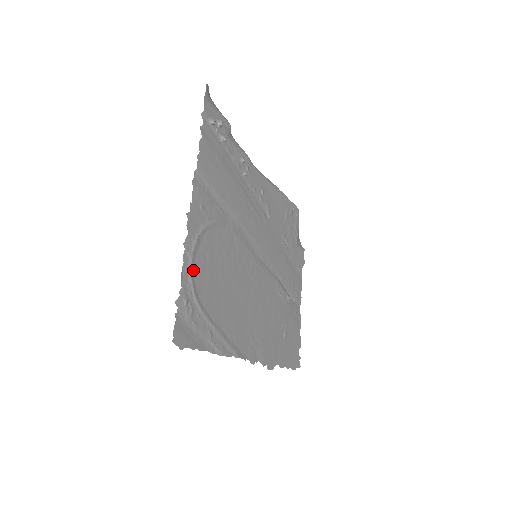
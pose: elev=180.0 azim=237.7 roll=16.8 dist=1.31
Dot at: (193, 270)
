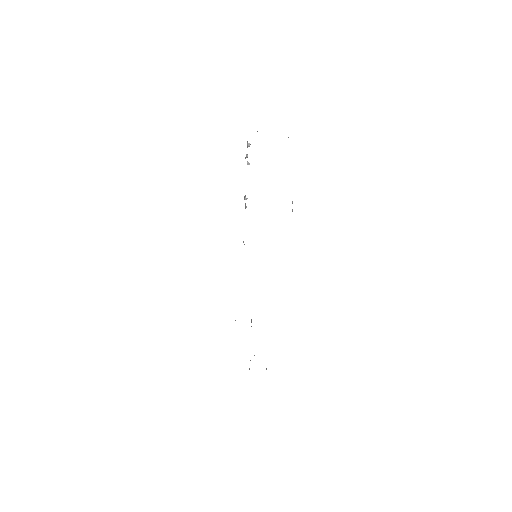
Dot at: occluded
